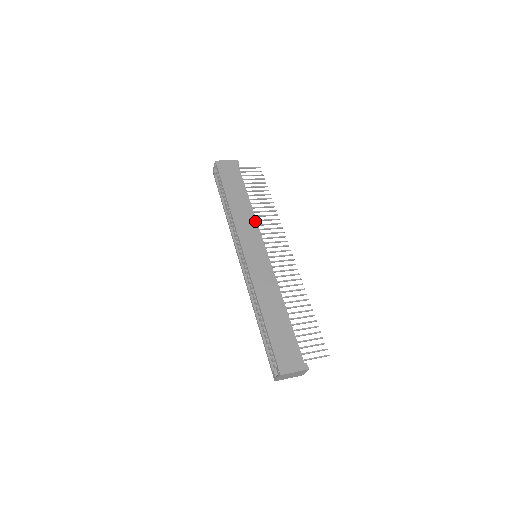
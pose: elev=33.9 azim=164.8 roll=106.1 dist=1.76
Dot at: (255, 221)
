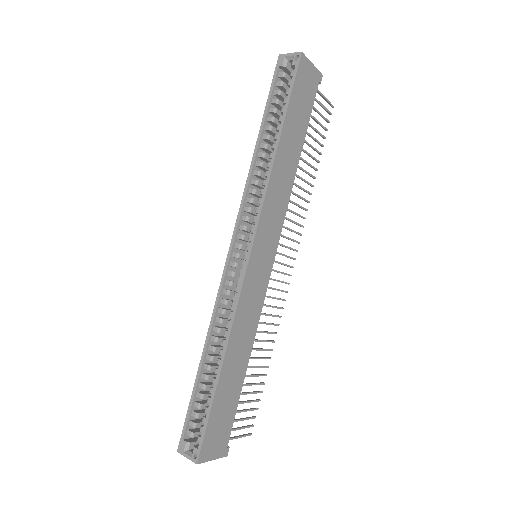
Dot at: (287, 202)
